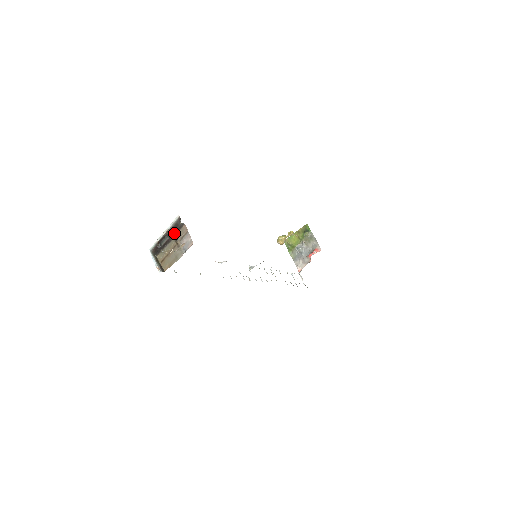
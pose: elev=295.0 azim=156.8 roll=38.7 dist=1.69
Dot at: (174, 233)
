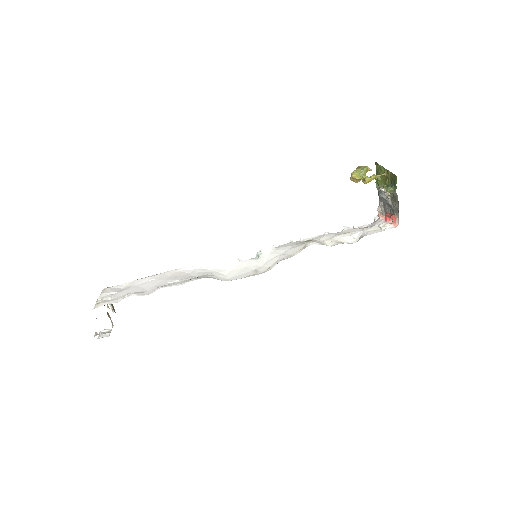
Dot at: (104, 305)
